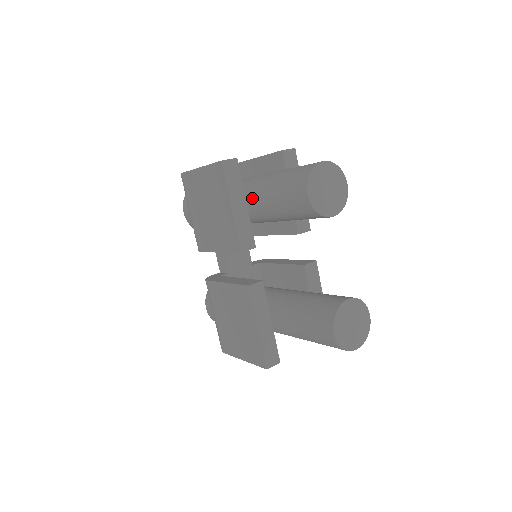
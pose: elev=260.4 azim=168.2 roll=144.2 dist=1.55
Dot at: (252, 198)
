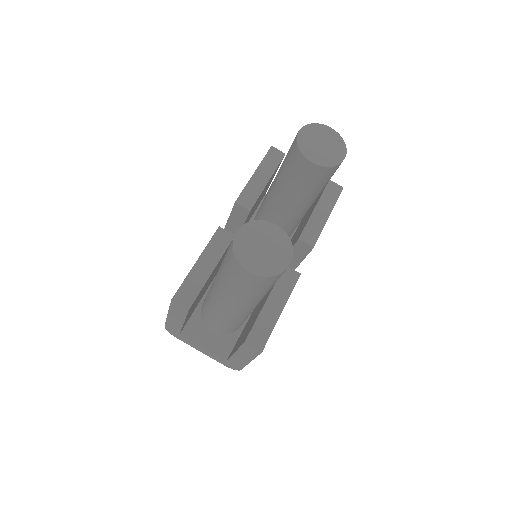
Dot at: occluded
